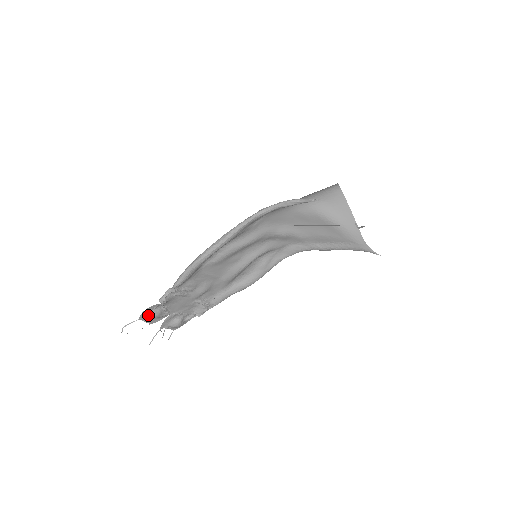
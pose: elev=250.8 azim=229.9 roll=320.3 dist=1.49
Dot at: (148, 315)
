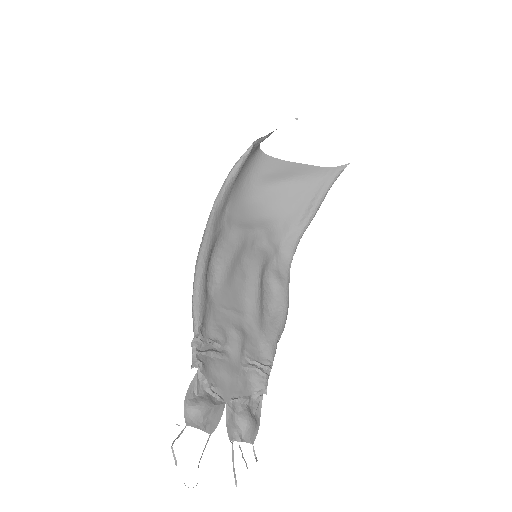
Dot at: (194, 407)
